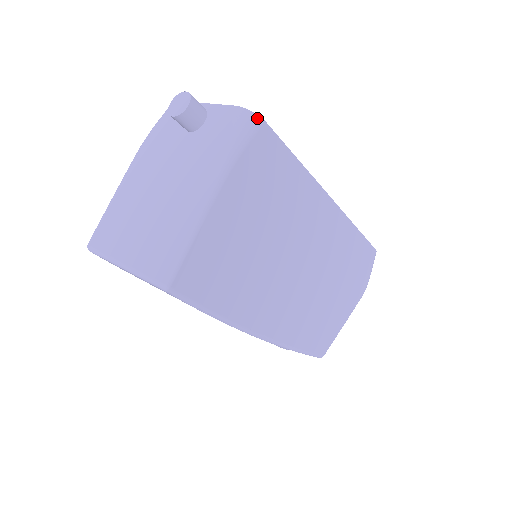
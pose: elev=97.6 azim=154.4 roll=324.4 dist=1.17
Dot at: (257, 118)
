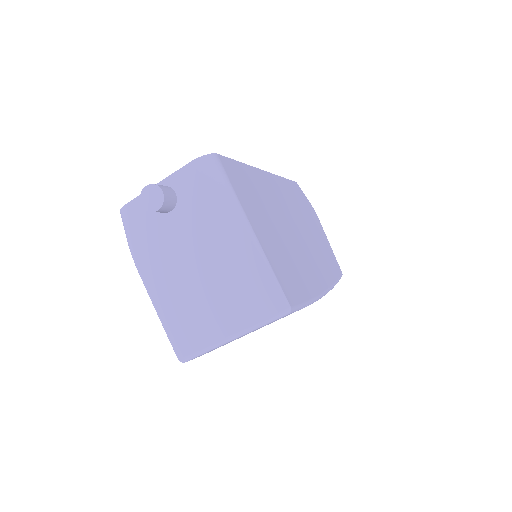
Dot at: (213, 156)
